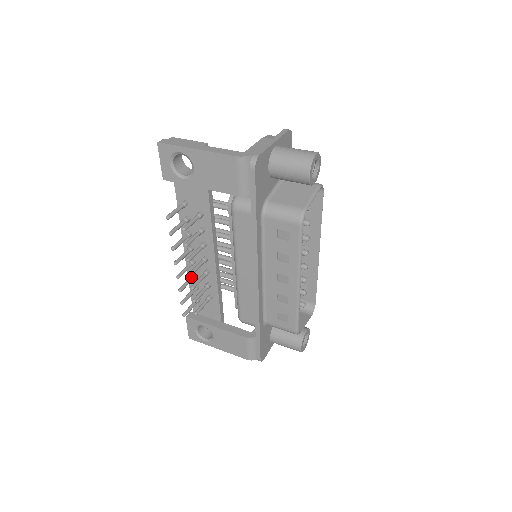
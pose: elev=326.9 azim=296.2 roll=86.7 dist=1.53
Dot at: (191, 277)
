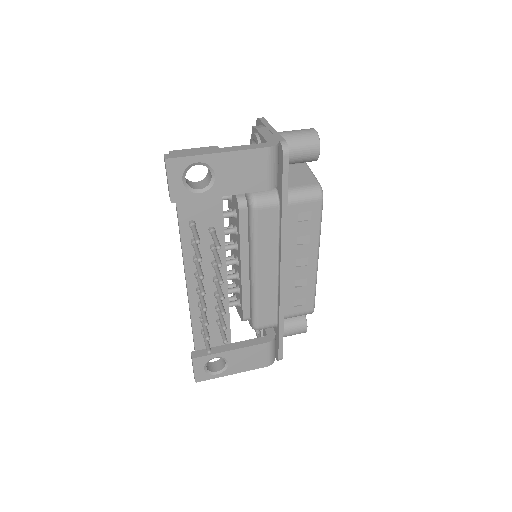
Dot at: occluded
